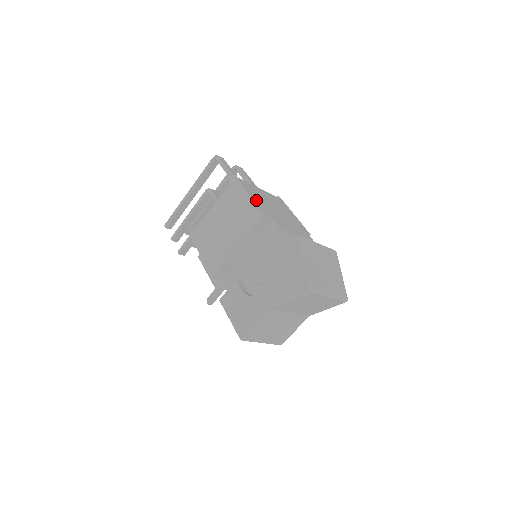
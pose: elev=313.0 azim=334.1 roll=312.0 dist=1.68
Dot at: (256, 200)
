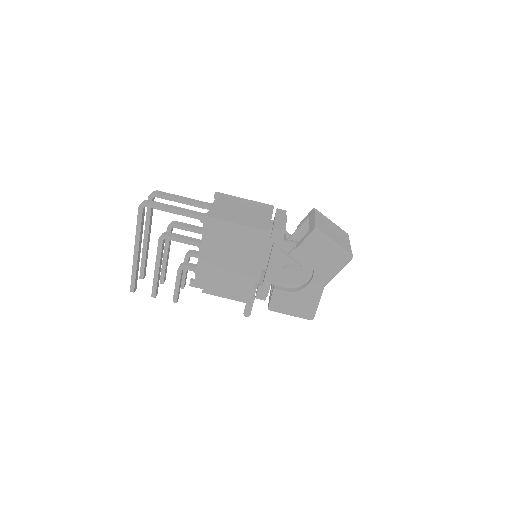
Dot at: (244, 223)
